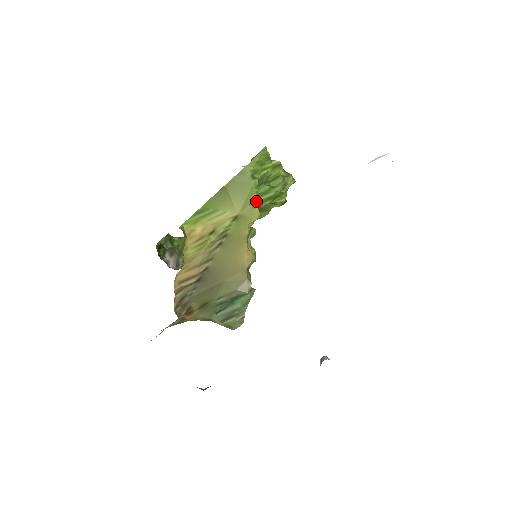
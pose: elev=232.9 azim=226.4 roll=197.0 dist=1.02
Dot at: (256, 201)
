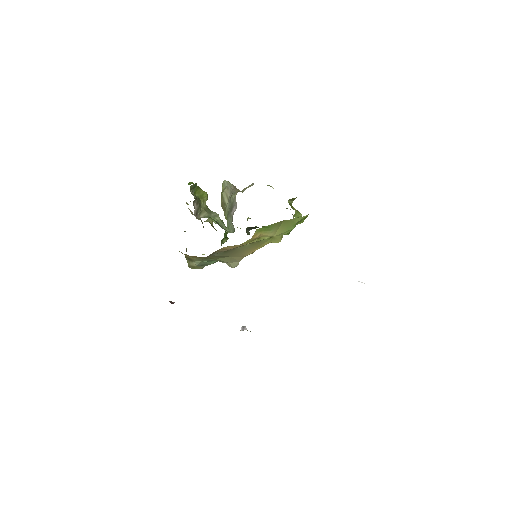
Dot at: occluded
